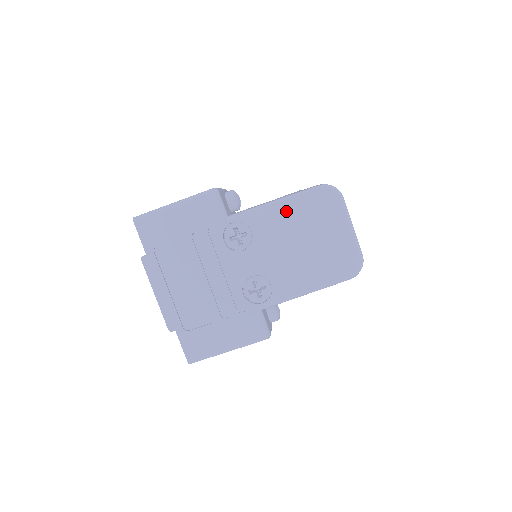
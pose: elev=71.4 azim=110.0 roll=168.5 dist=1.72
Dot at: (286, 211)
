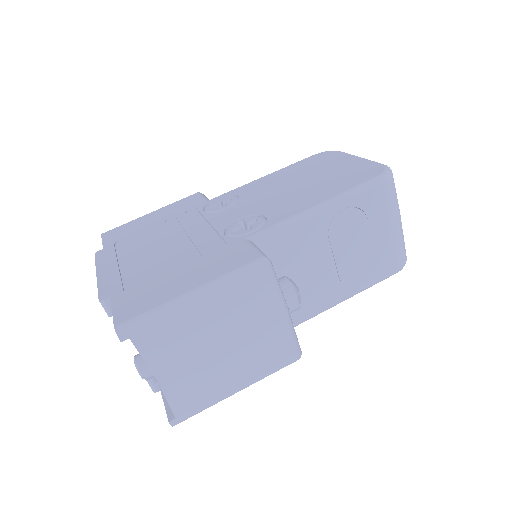
Dot at: (278, 175)
